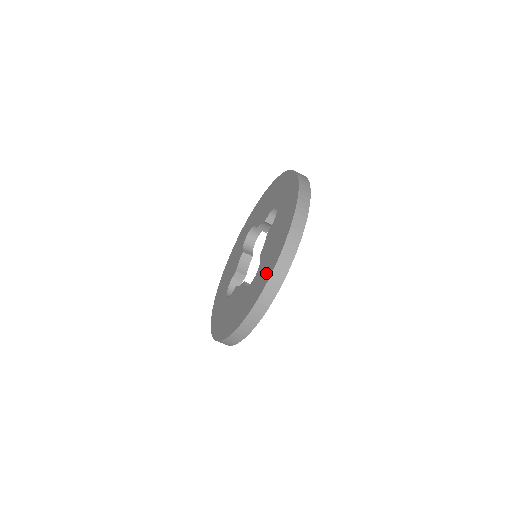
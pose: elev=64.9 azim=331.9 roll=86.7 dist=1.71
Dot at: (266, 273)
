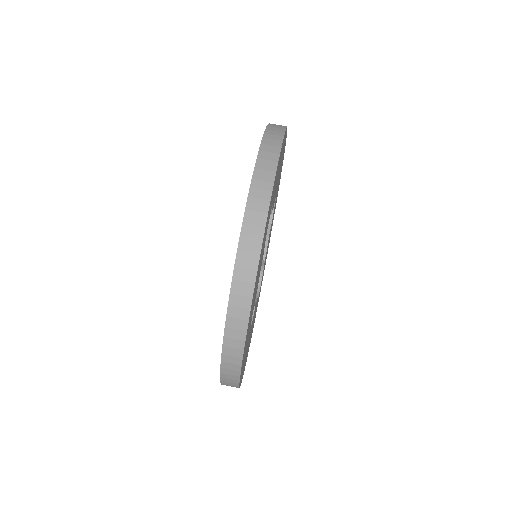
Dot at: occluded
